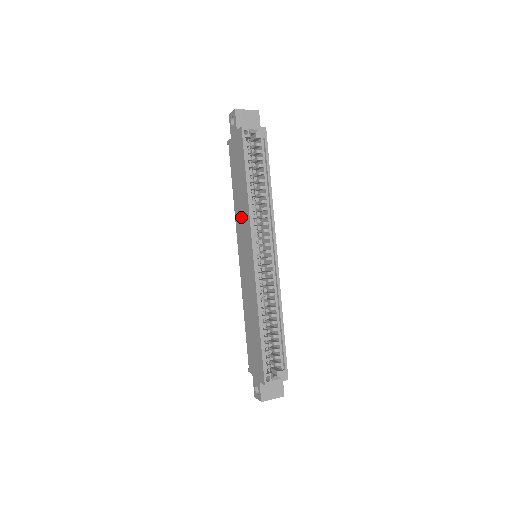
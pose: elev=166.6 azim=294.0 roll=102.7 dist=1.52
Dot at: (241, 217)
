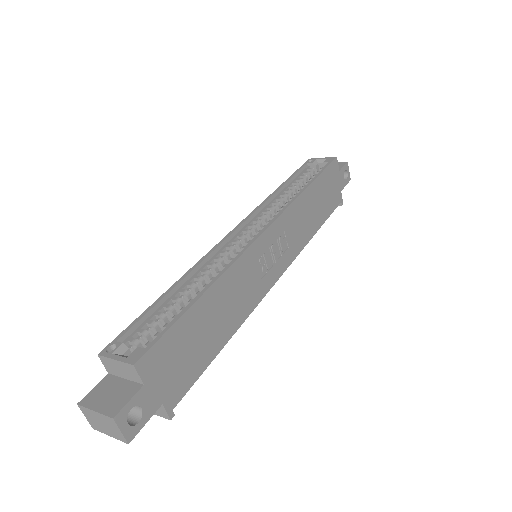
Dot at: occluded
